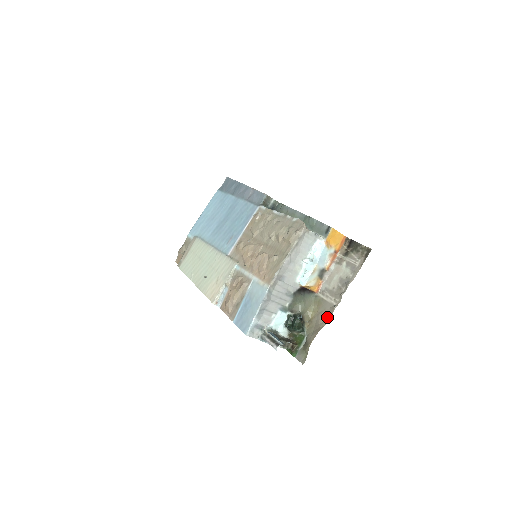
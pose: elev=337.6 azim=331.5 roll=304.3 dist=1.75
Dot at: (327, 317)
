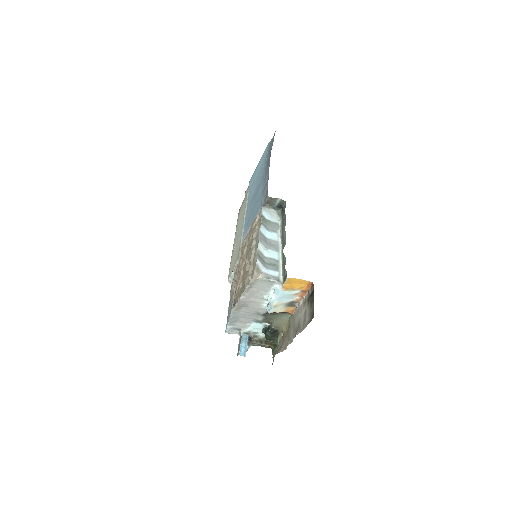
Dot at: (286, 345)
